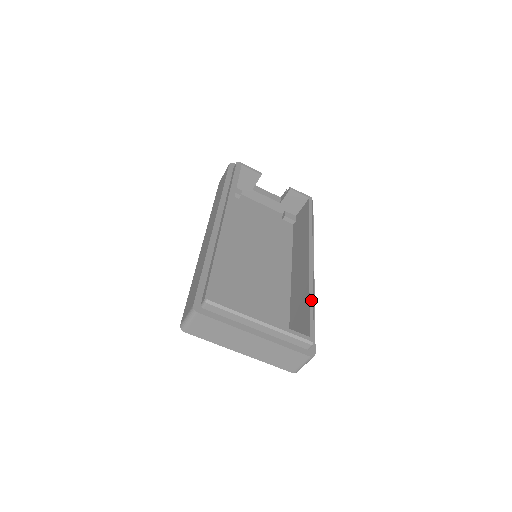
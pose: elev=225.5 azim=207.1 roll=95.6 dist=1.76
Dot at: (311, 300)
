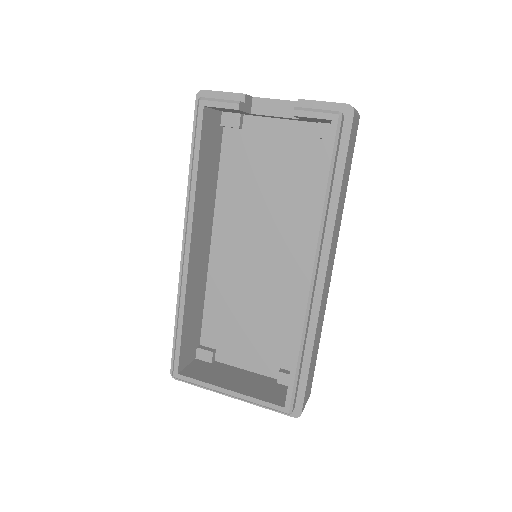
Dot at: (295, 356)
